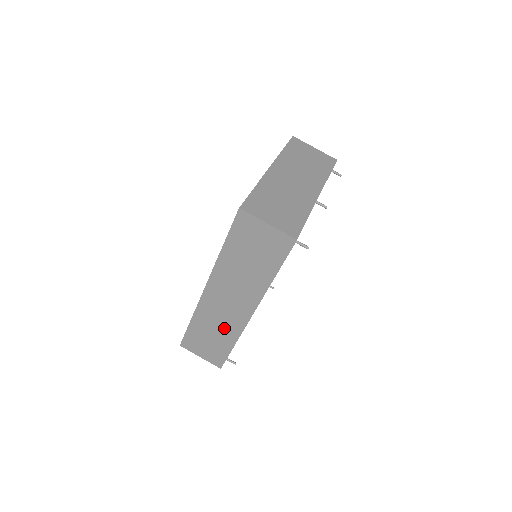
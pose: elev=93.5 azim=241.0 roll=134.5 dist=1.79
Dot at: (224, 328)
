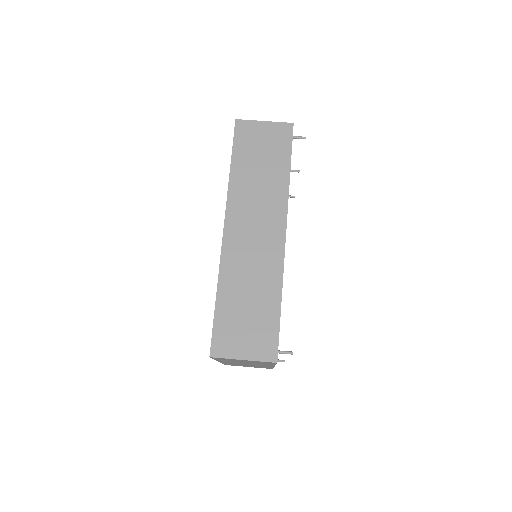
Dot at: (261, 277)
